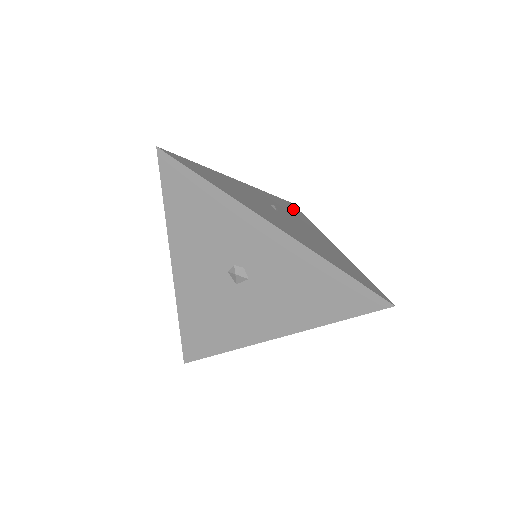
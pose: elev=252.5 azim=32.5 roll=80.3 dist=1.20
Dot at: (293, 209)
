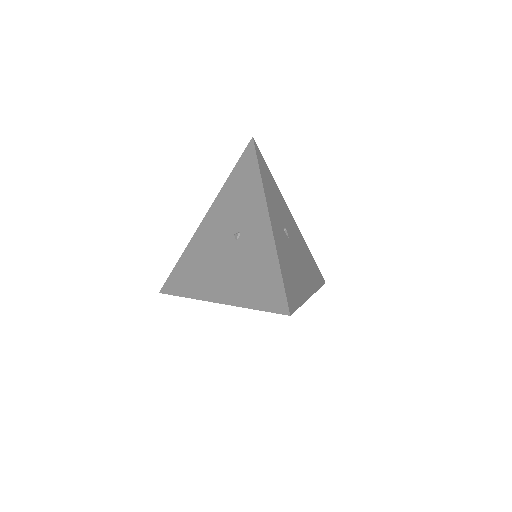
Dot at: (267, 173)
